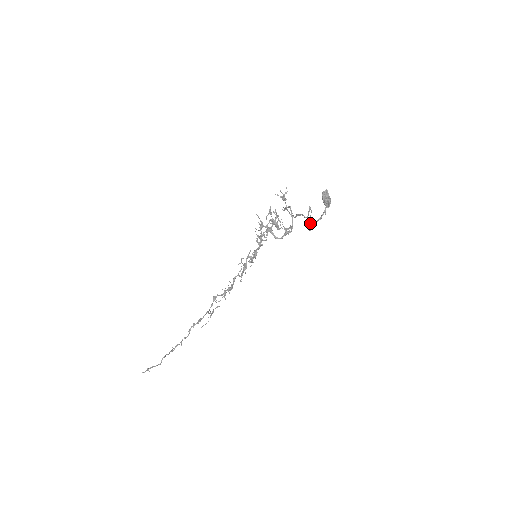
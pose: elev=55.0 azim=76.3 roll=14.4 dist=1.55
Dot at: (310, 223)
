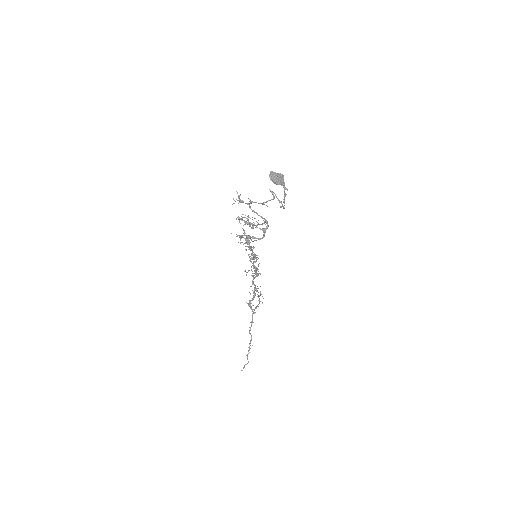
Dot at: (280, 201)
